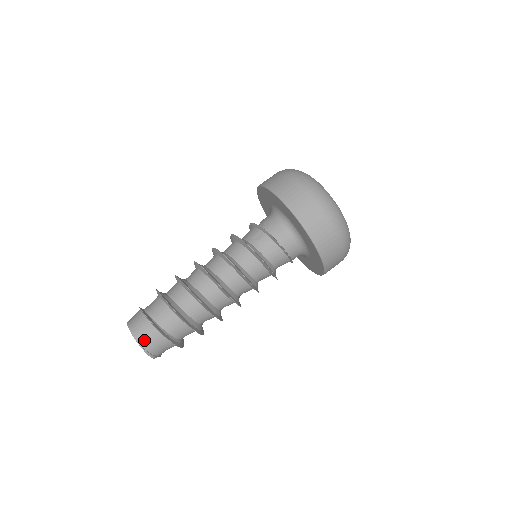
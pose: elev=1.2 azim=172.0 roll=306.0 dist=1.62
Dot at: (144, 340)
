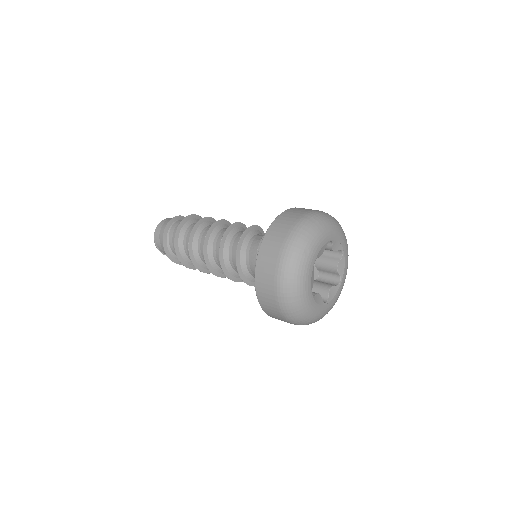
Dot at: (159, 230)
